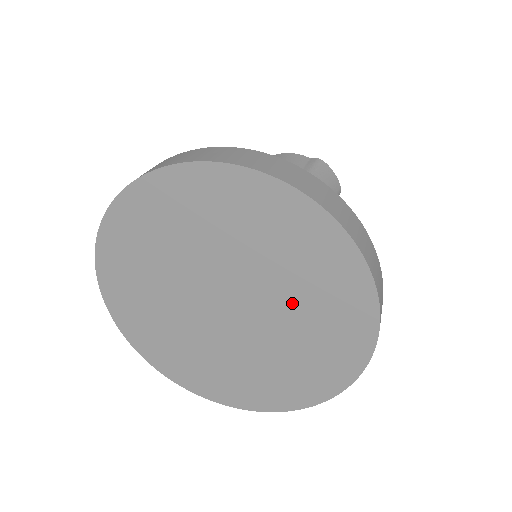
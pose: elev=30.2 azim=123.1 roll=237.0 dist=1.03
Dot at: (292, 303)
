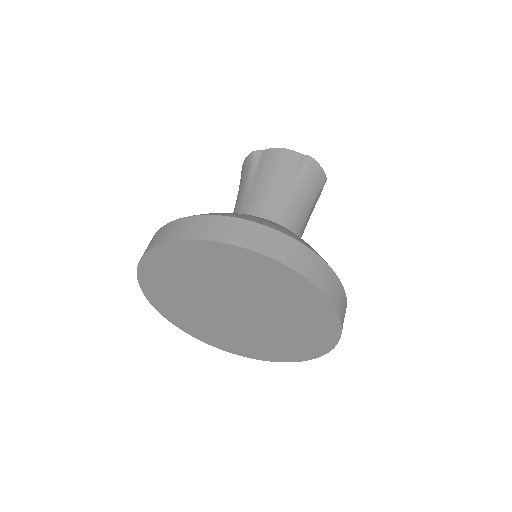
Dot at: (282, 316)
